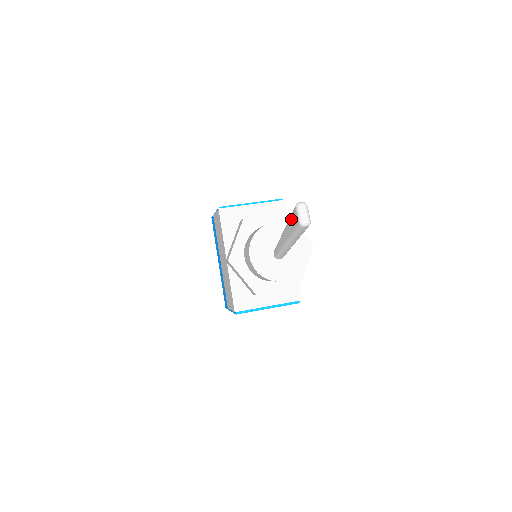
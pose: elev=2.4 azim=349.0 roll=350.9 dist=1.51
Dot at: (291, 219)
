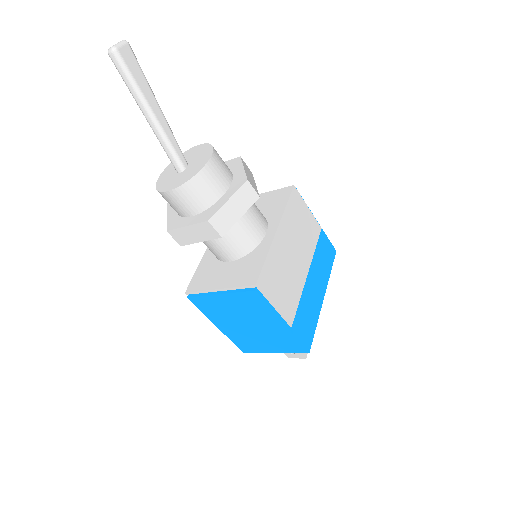
Dot at: occluded
